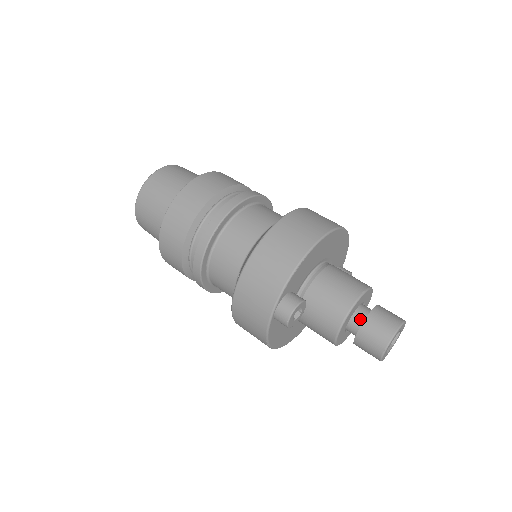
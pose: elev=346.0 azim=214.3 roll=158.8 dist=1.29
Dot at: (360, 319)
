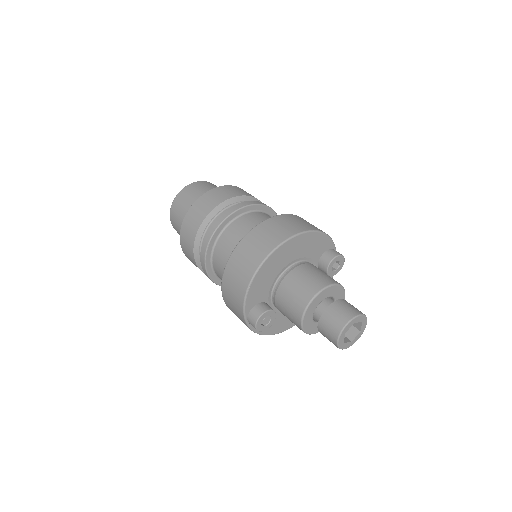
Dot at: occluded
